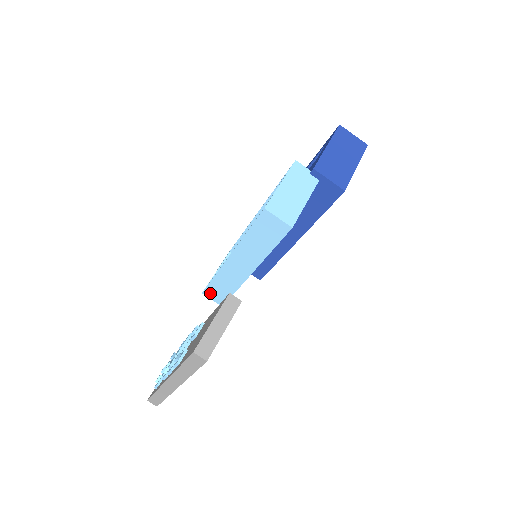
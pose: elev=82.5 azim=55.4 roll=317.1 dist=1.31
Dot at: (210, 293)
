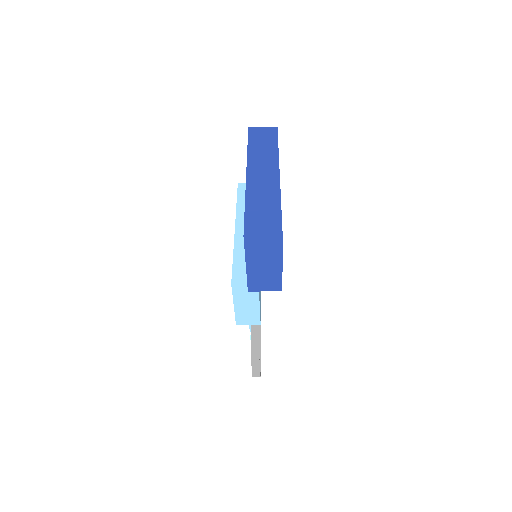
Dot at: occluded
